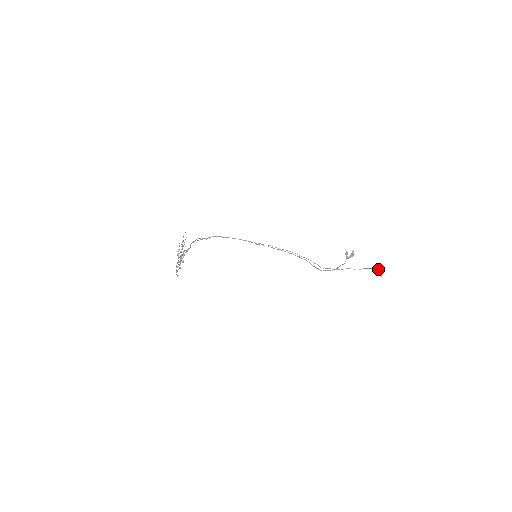
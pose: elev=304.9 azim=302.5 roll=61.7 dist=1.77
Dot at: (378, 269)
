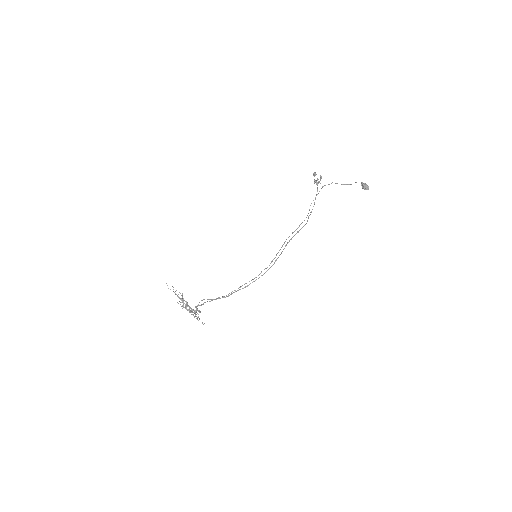
Dot at: (365, 188)
